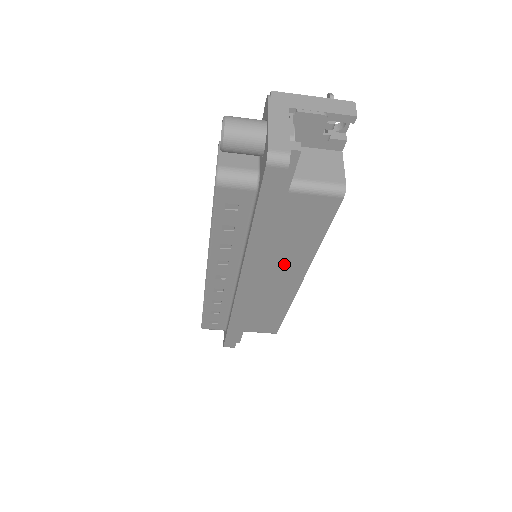
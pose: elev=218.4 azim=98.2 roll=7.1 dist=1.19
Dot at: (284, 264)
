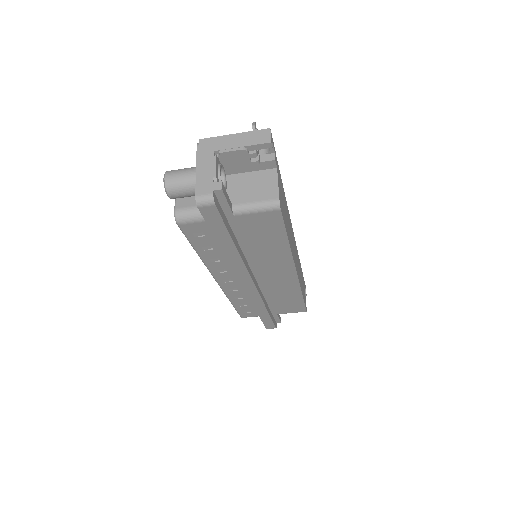
Dot at: (271, 262)
